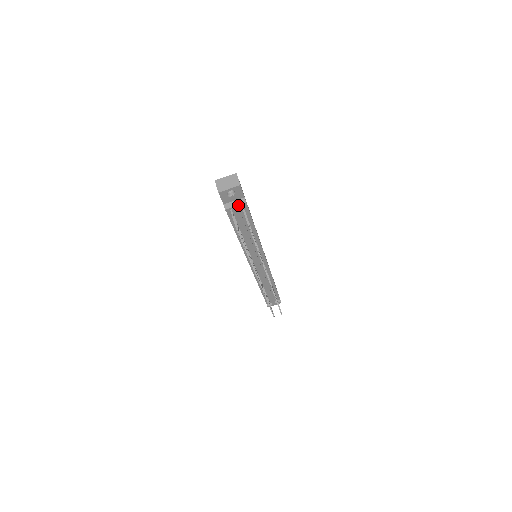
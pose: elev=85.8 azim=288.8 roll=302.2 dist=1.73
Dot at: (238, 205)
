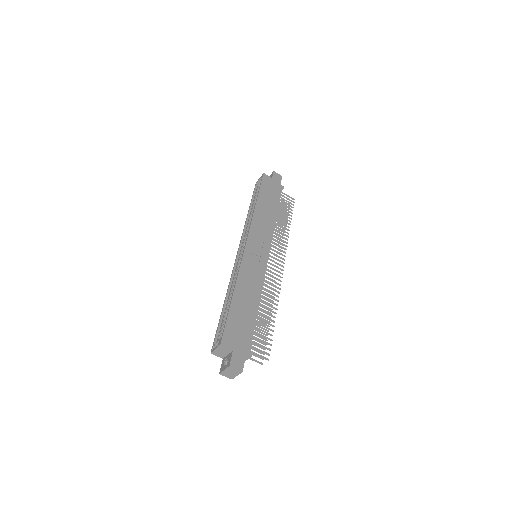
Dot at: (247, 359)
